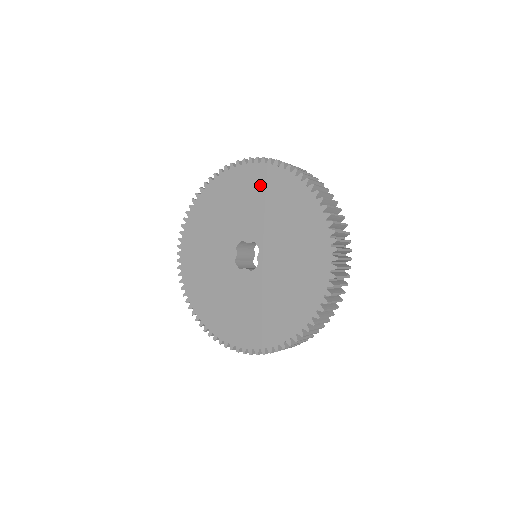
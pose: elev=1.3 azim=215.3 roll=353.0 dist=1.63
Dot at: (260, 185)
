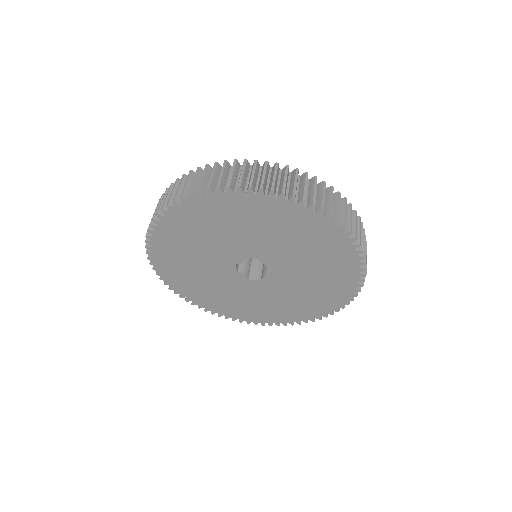
Dot at: (195, 224)
